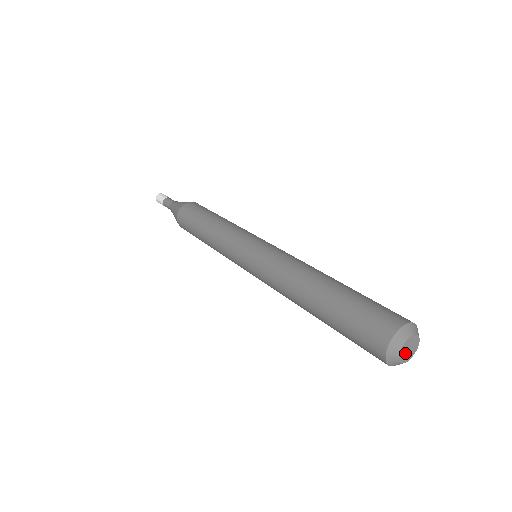
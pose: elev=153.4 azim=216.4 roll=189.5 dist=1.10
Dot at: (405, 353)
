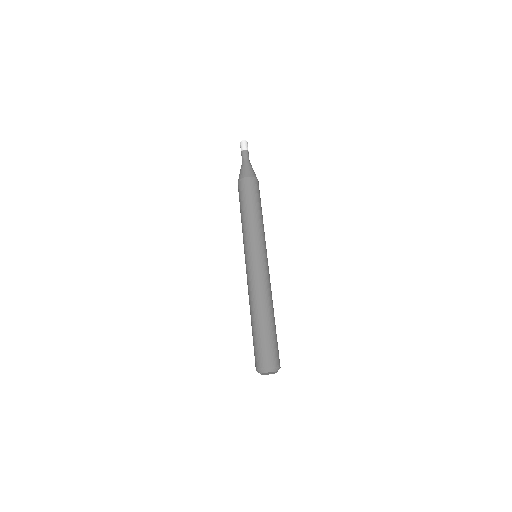
Dot at: (266, 374)
